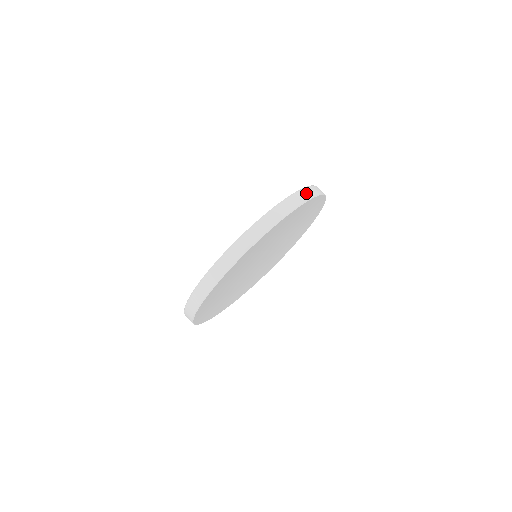
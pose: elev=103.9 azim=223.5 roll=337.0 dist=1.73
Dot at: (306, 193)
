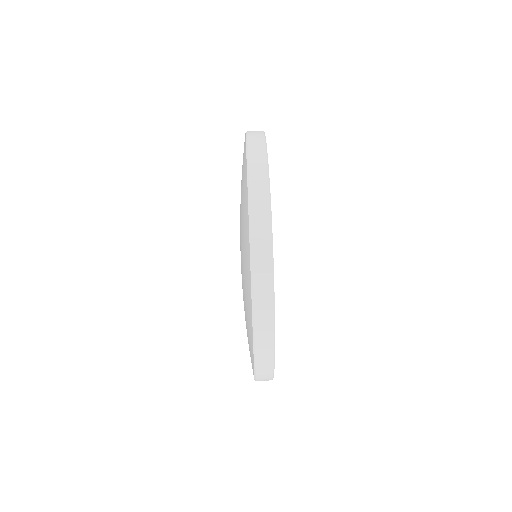
Dot at: (257, 163)
